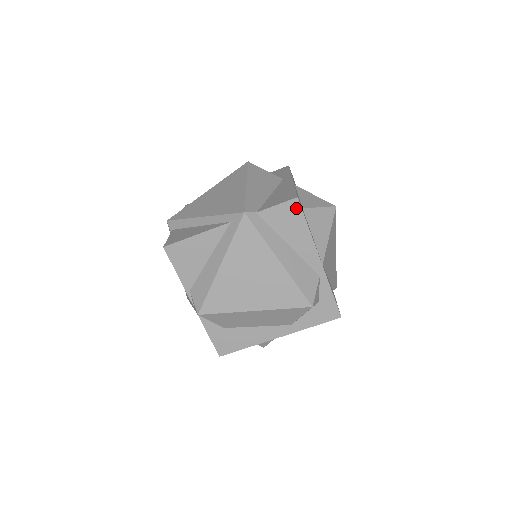
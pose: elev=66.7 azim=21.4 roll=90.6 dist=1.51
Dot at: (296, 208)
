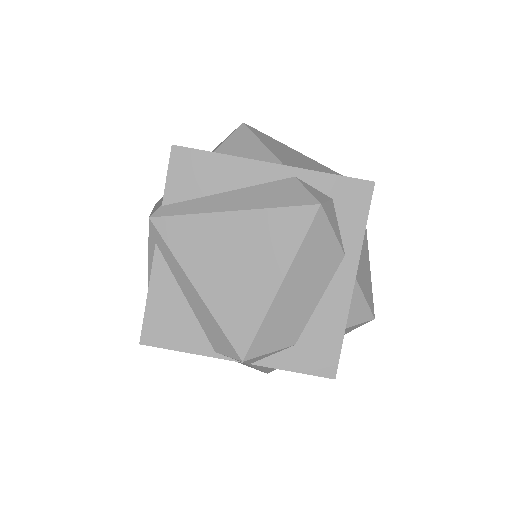
Dot at: (184, 154)
